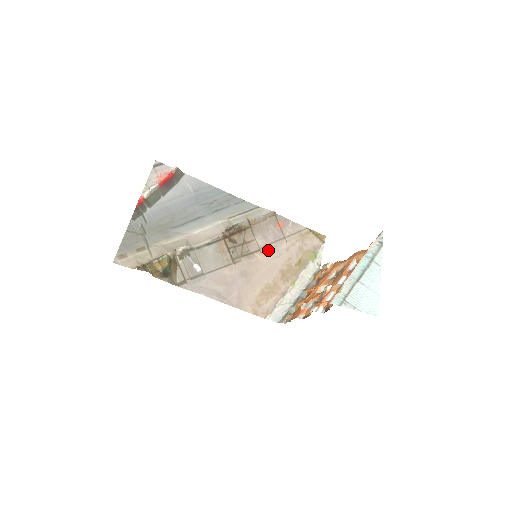
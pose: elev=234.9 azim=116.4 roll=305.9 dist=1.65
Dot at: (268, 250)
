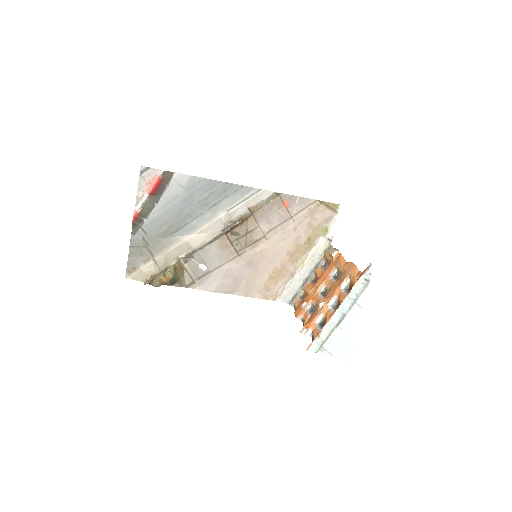
Dot at: (274, 234)
